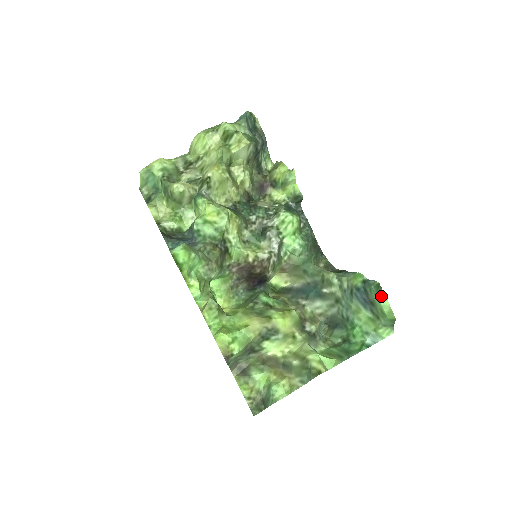
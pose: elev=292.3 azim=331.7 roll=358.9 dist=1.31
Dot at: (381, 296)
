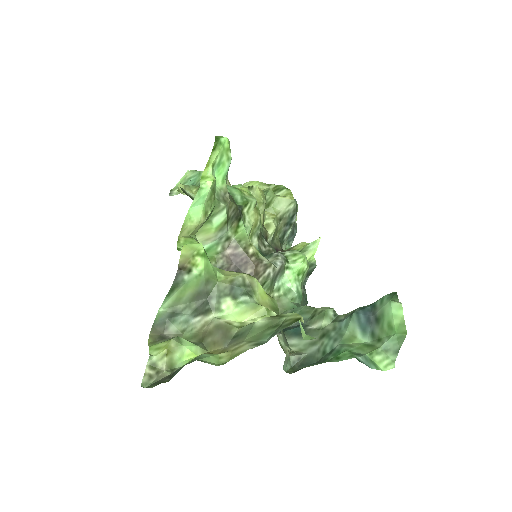
Dot at: (395, 303)
